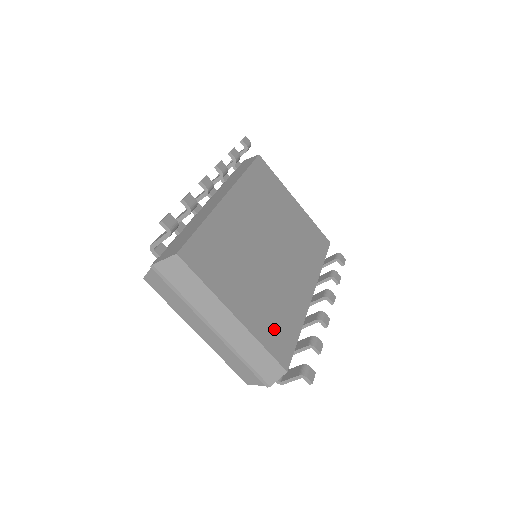
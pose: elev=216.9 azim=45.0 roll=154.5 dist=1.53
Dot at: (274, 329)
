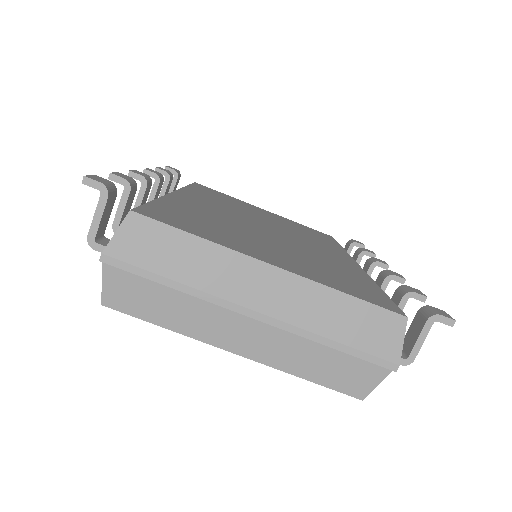
Dot at: (342, 281)
